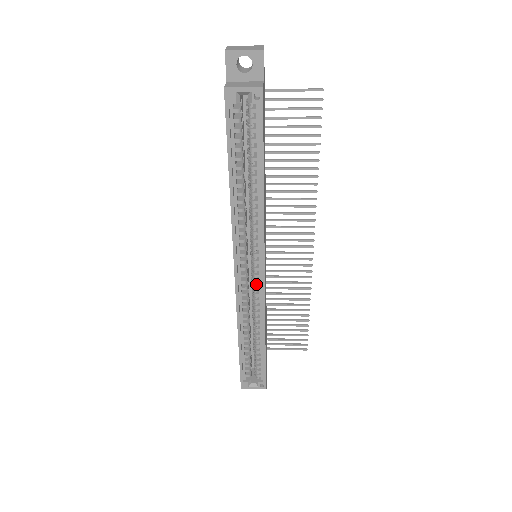
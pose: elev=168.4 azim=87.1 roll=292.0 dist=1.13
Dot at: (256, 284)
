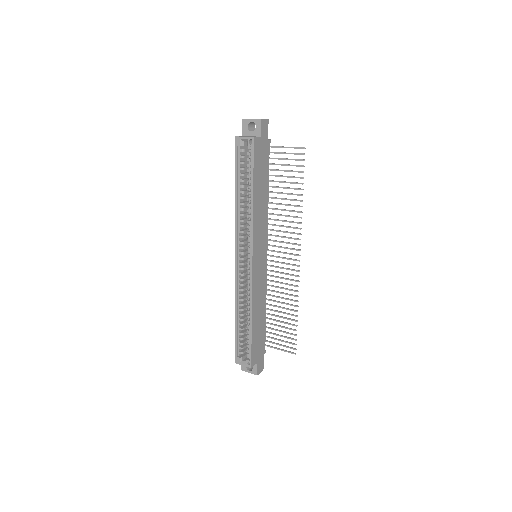
Dot at: (249, 272)
